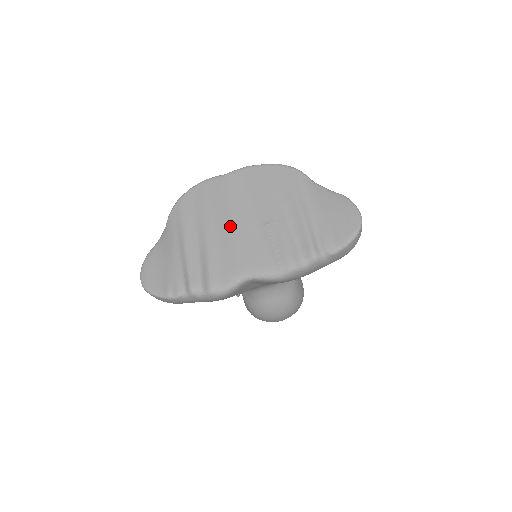
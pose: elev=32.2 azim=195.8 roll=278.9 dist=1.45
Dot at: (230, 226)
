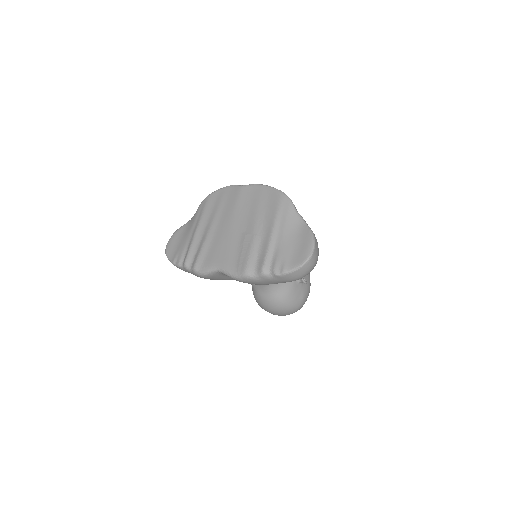
Dot at: (226, 227)
